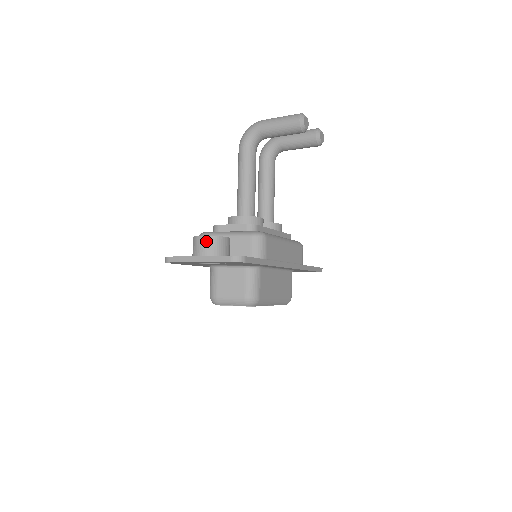
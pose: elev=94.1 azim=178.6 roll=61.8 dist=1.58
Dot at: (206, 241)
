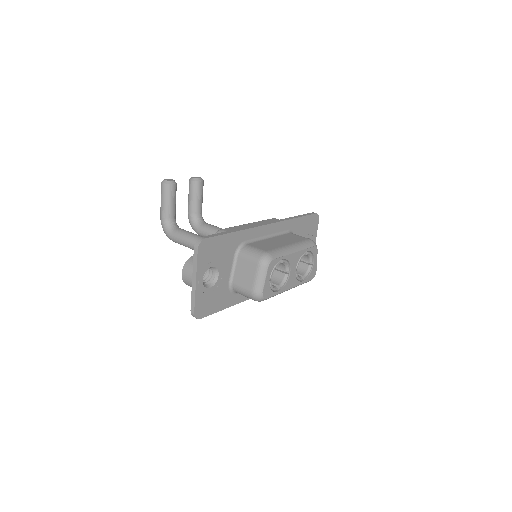
Dot at: (186, 271)
